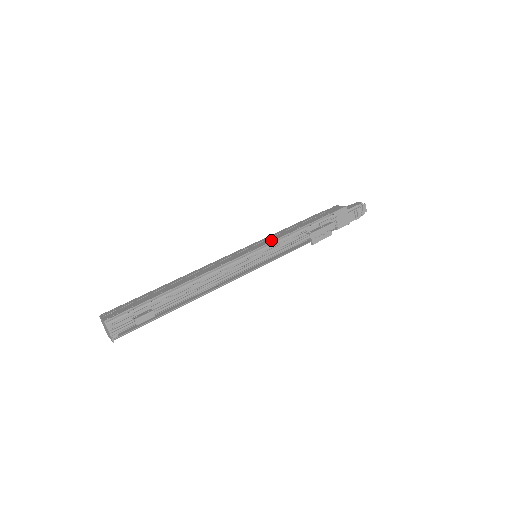
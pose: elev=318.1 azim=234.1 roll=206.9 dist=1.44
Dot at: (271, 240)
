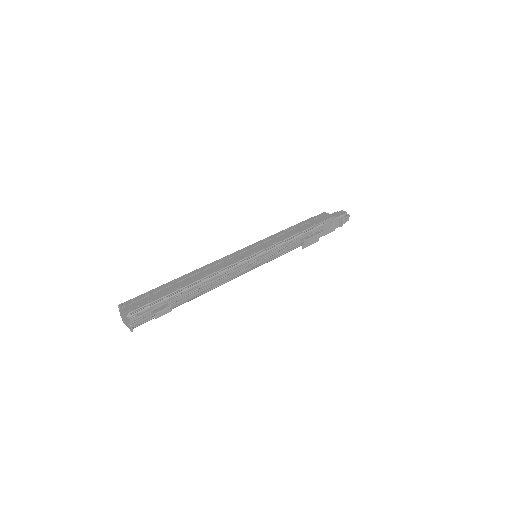
Dot at: (271, 243)
